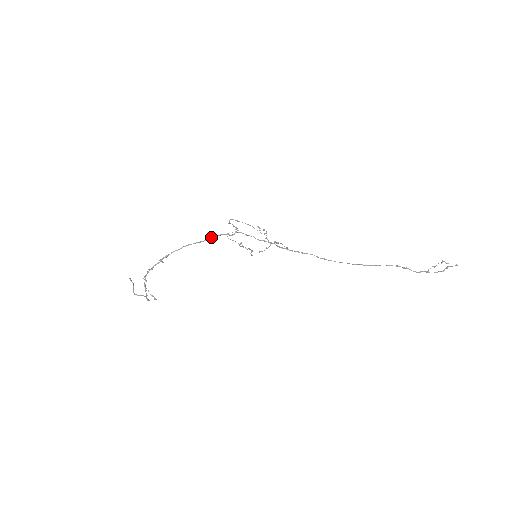
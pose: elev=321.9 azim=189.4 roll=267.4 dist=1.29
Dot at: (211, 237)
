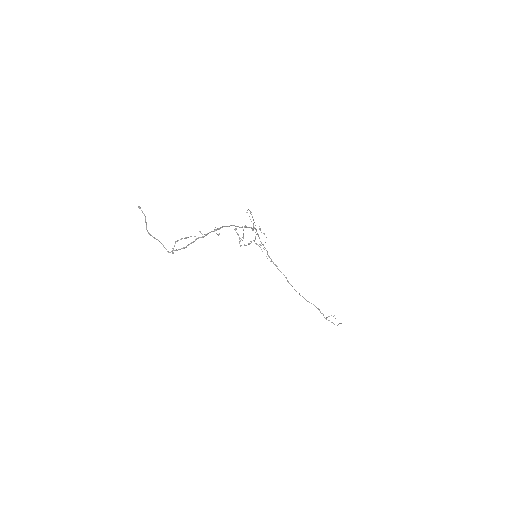
Dot at: (248, 227)
